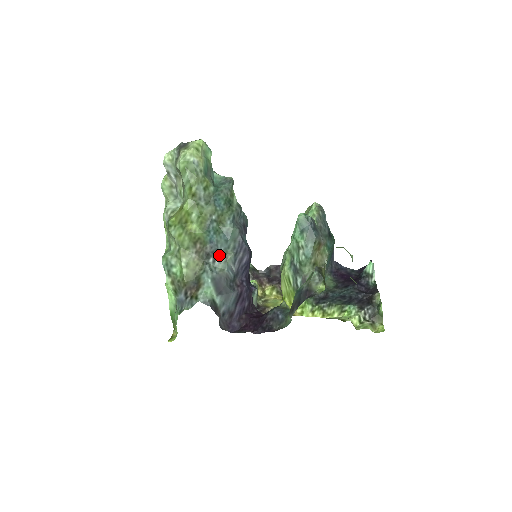
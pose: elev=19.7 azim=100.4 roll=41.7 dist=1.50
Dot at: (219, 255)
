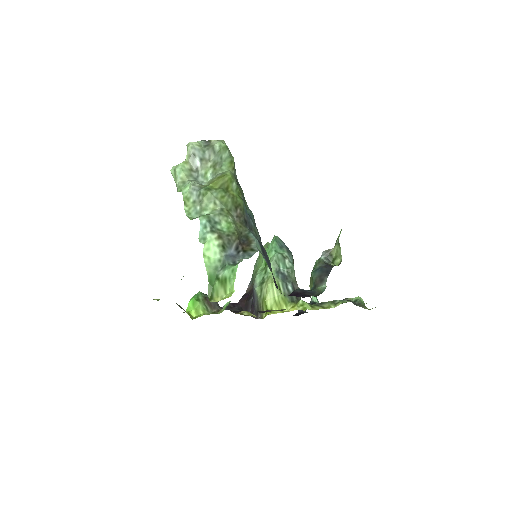
Dot at: (251, 228)
